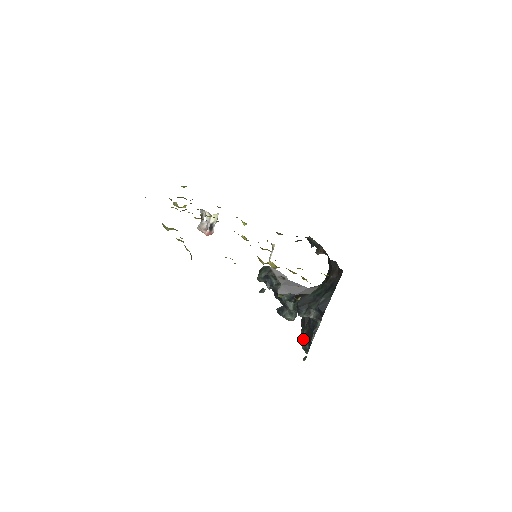
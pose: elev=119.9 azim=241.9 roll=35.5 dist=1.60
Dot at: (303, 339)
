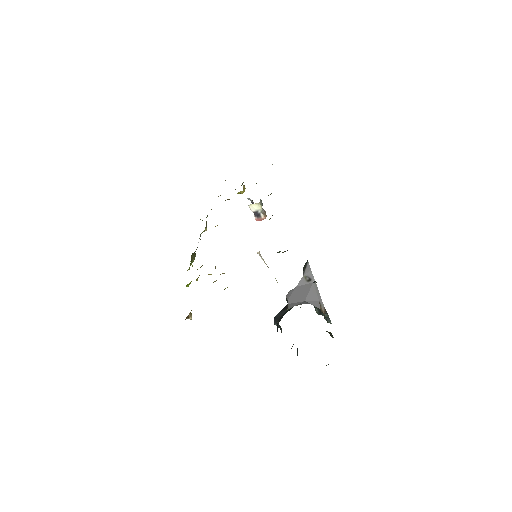
Dot at: occluded
